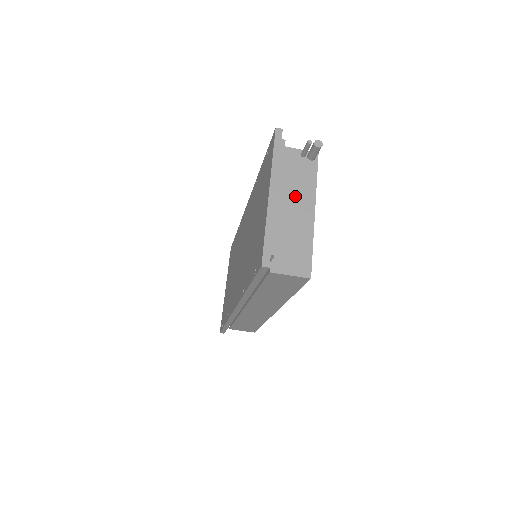
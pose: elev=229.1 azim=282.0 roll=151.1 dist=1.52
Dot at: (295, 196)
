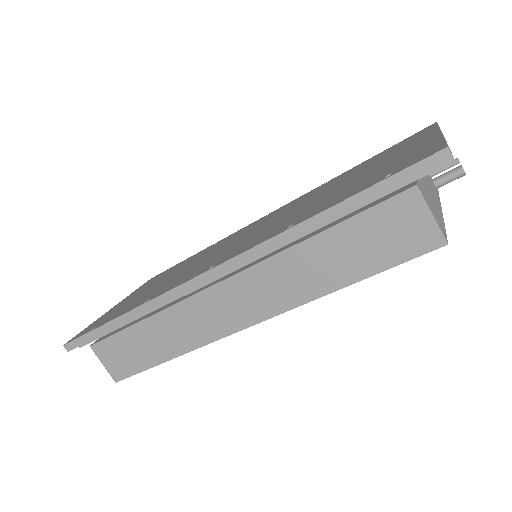
Dot at: (428, 182)
